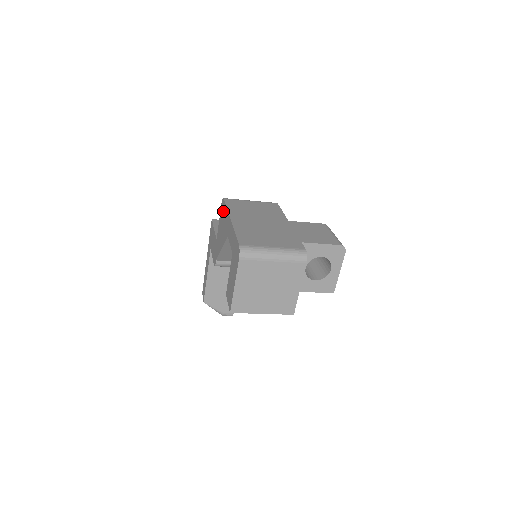
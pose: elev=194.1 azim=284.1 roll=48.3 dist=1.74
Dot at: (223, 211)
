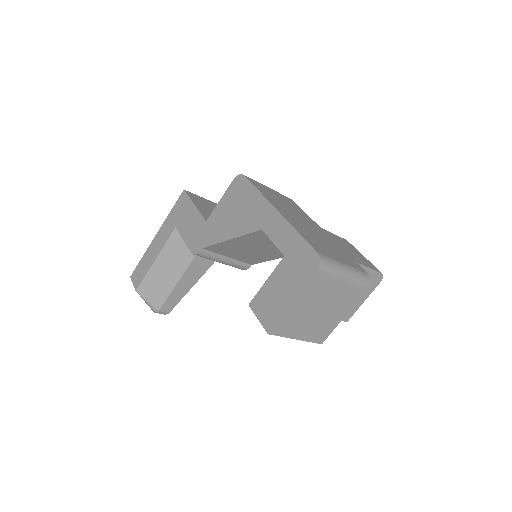
Dot at: (242, 191)
